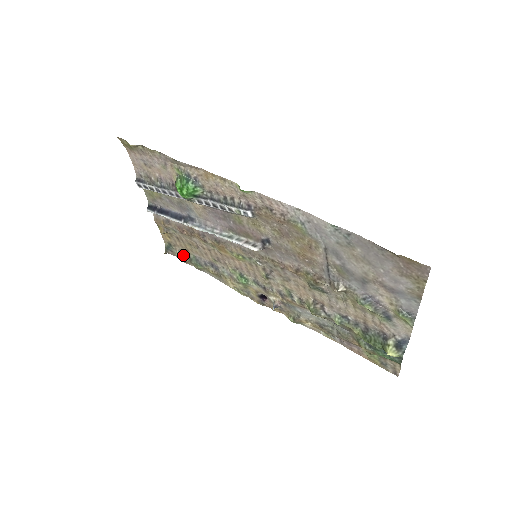
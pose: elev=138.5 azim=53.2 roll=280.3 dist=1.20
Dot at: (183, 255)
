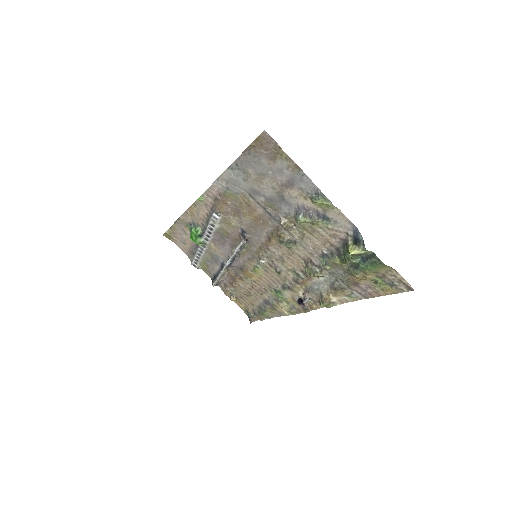
Dot at: (256, 313)
